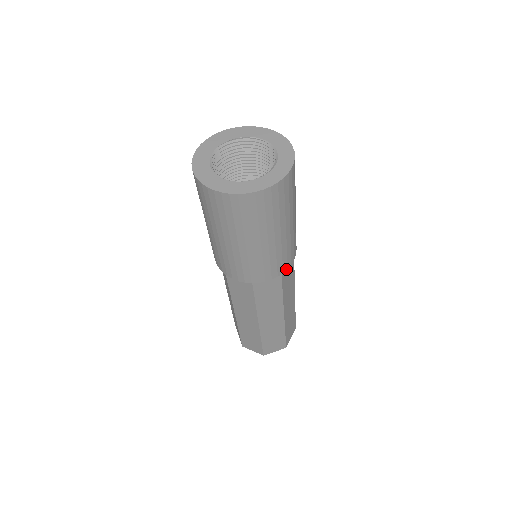
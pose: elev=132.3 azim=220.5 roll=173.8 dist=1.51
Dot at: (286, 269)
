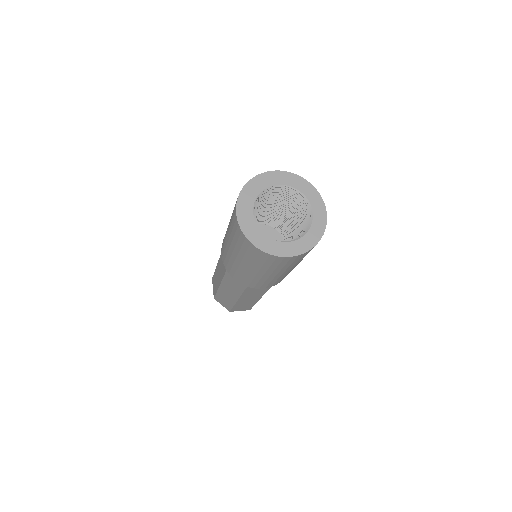
Dot at: occluded
